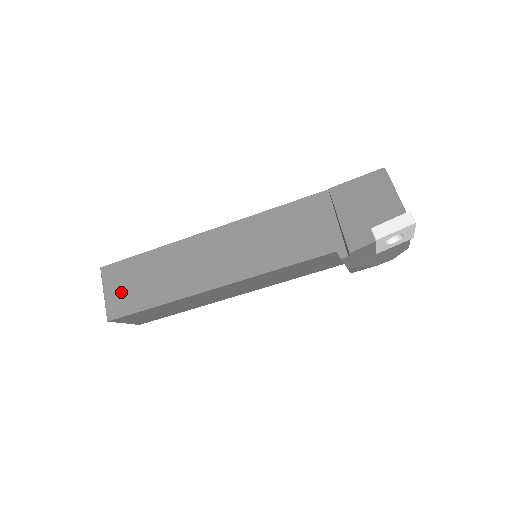
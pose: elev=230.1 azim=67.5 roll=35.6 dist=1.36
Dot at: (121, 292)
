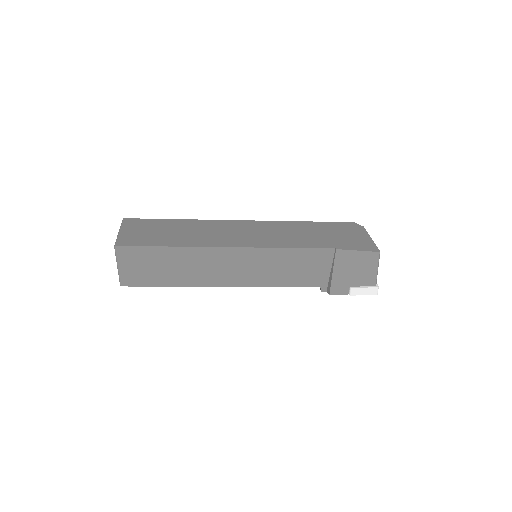
Dot at: (136, 270)
